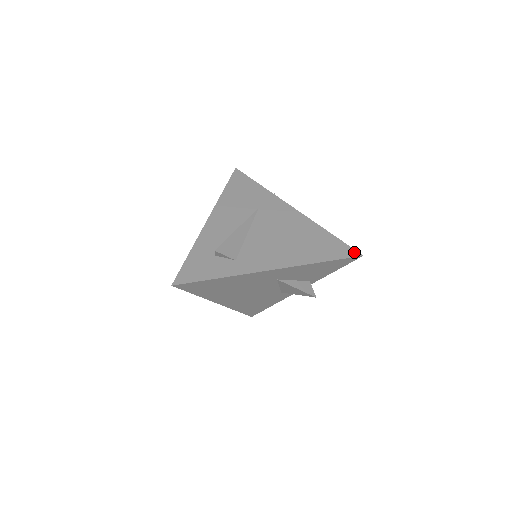
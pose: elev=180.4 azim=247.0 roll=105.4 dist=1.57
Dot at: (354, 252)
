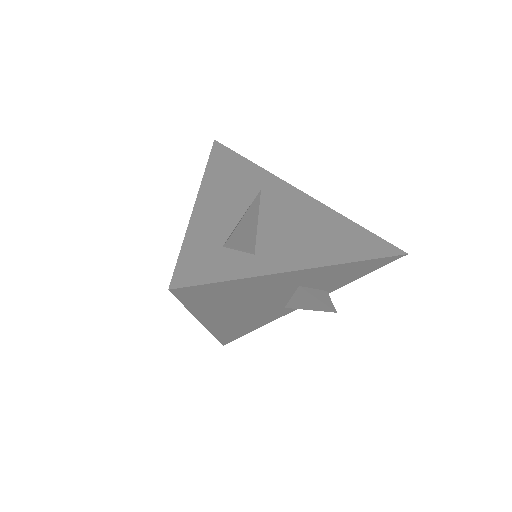
Dot at: (396, 249)
